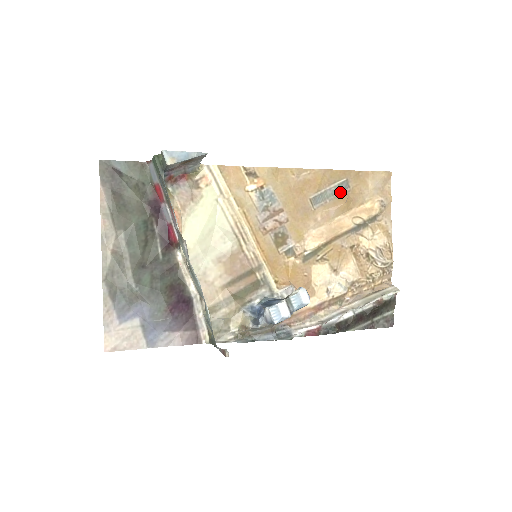
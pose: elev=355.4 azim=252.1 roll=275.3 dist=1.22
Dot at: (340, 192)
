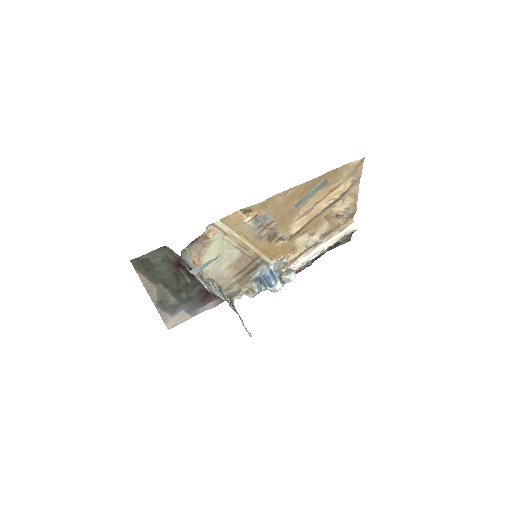
Dot at: (319, 189)
